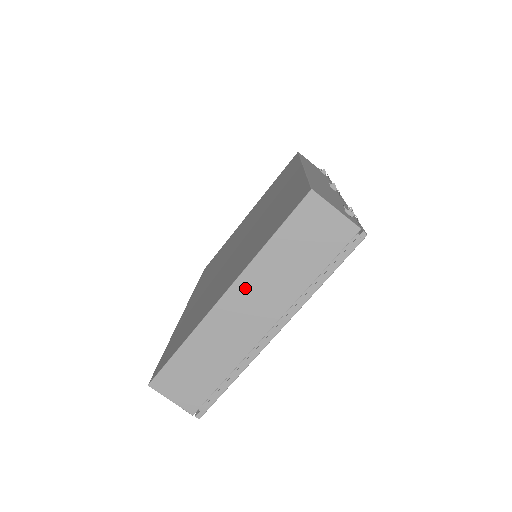
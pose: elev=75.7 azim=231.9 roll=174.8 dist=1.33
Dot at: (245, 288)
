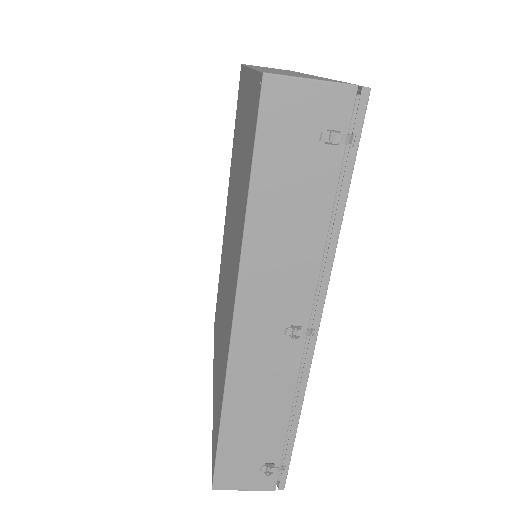
Dot at: occluded
